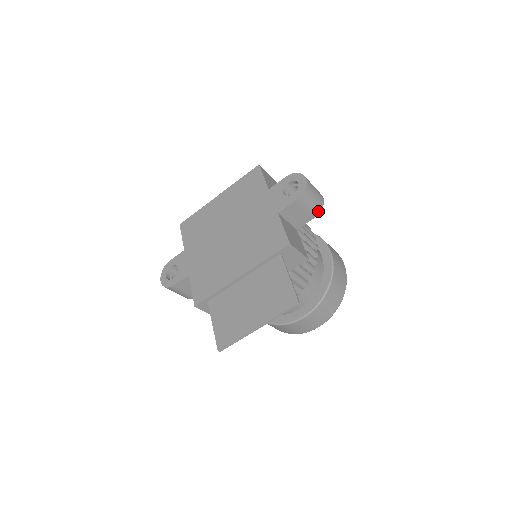
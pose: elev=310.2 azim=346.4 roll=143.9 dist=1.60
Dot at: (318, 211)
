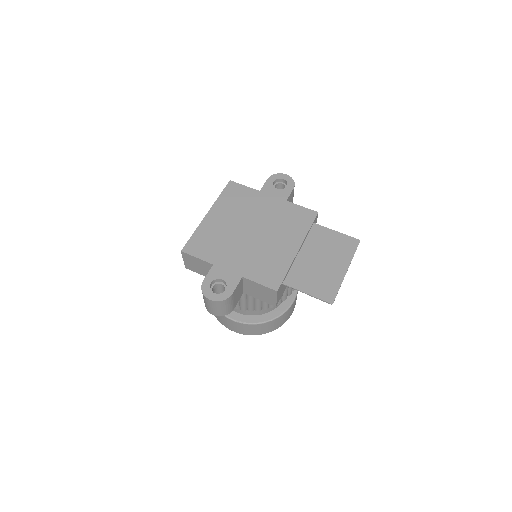
Dot at: occluded
